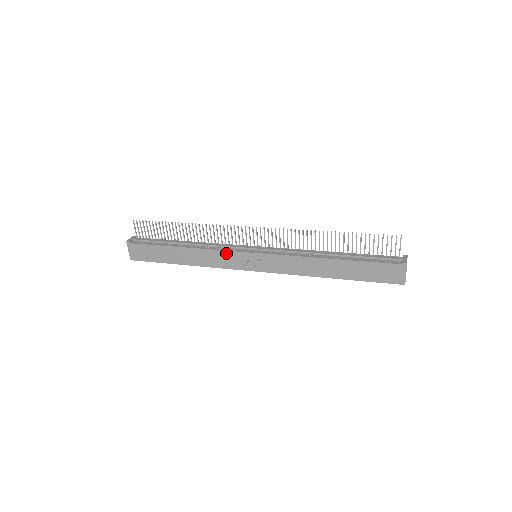
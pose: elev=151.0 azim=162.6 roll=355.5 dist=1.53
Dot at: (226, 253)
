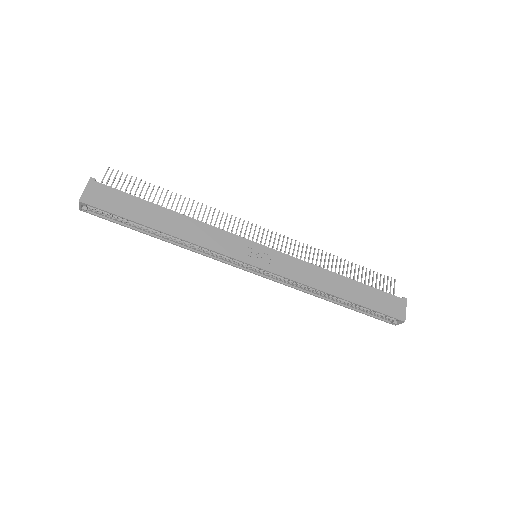
Dot at: (228, 235)
